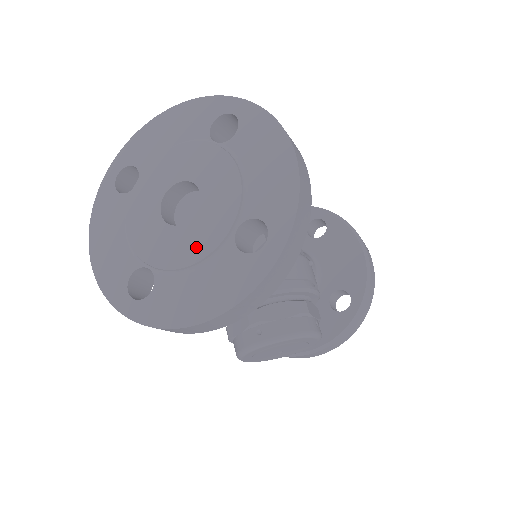
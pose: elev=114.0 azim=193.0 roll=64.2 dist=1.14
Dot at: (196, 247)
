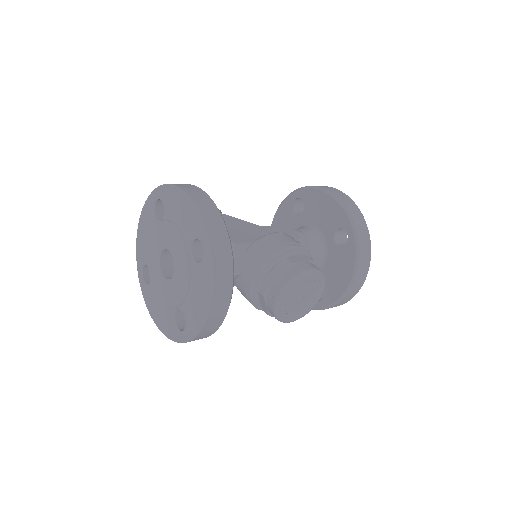
Dot at: (183, 279)
